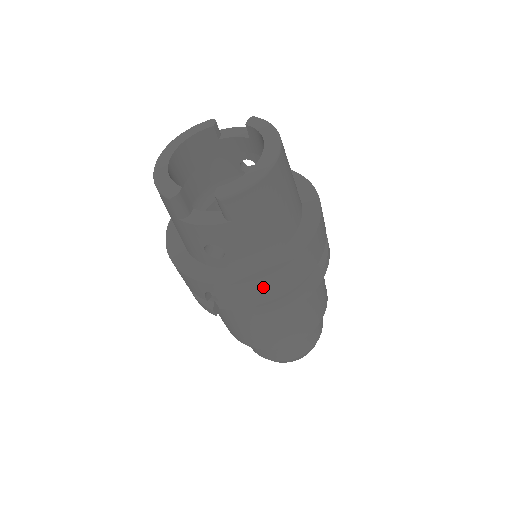
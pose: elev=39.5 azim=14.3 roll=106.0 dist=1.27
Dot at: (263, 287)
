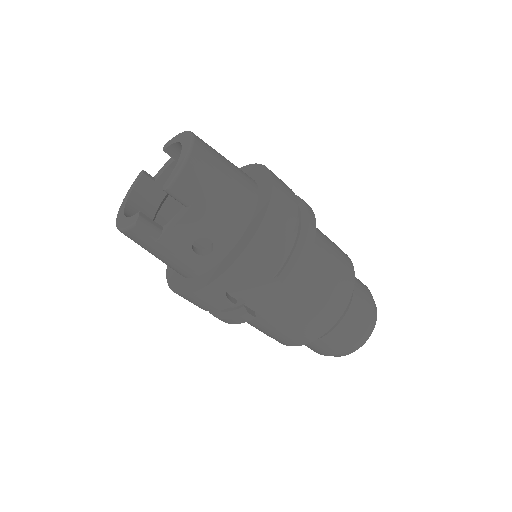
Dot at: (263, 245)
